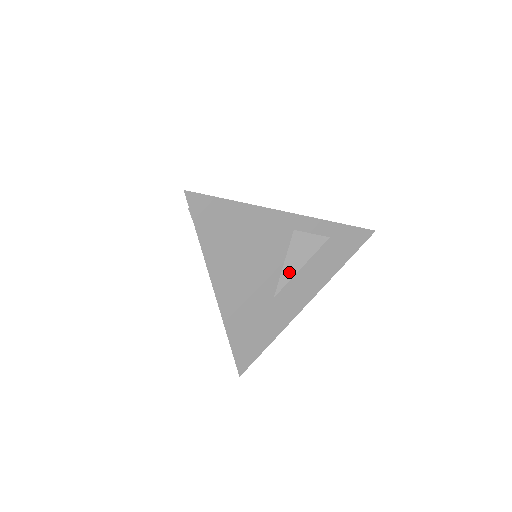
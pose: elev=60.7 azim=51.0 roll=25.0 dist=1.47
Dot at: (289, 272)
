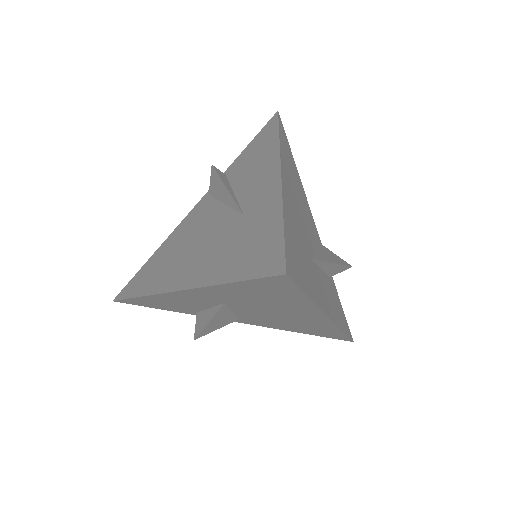
Dot at: (323, 257)
